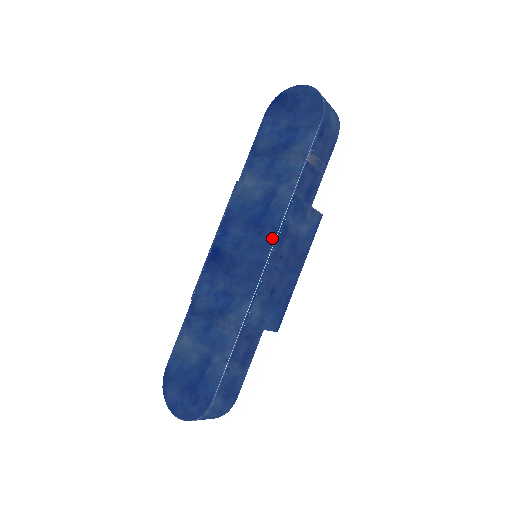
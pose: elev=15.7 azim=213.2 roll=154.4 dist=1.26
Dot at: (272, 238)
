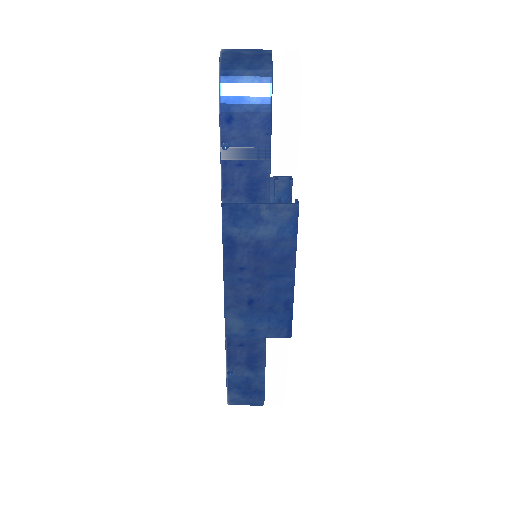
Dot at: (223, 251)
